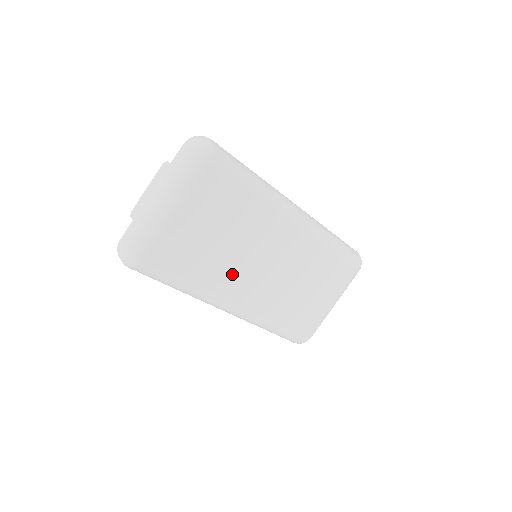
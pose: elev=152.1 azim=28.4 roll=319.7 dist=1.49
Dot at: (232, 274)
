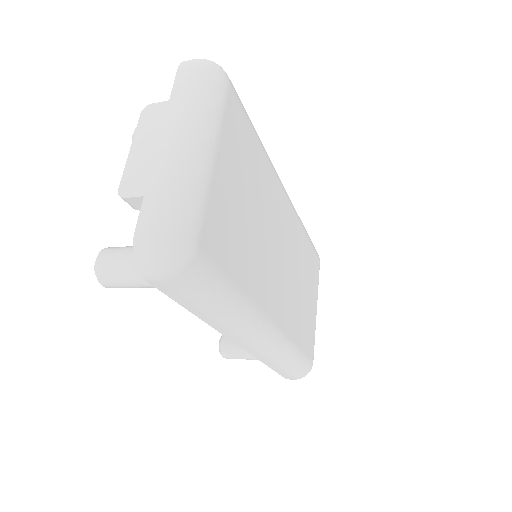
Dot at: (264, 273)
